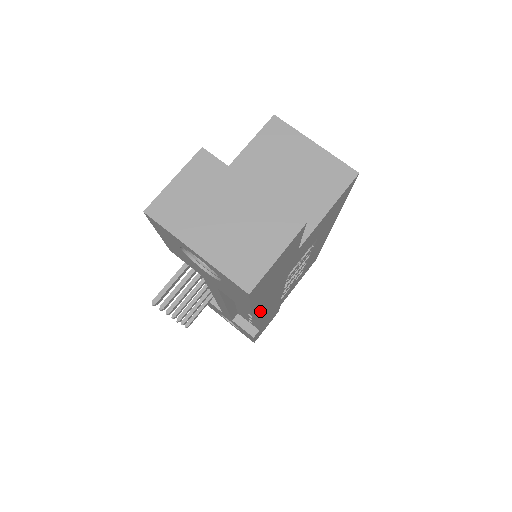
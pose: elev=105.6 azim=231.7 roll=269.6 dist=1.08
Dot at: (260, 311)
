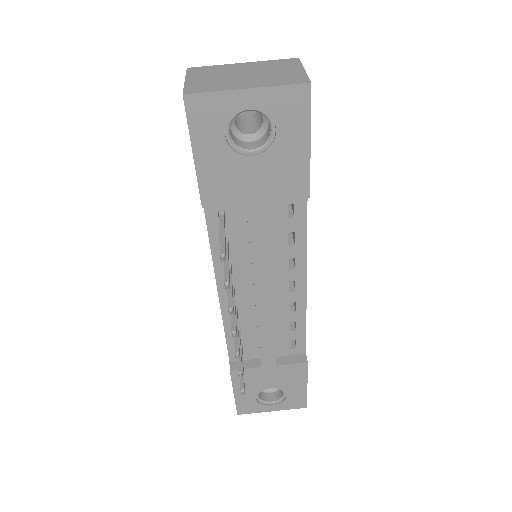
Dot at: (306, 237)
